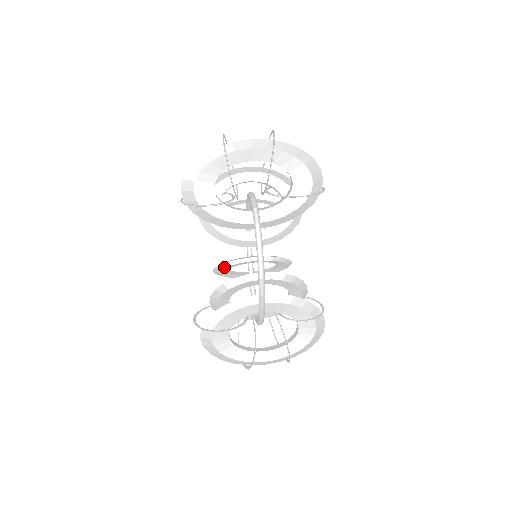
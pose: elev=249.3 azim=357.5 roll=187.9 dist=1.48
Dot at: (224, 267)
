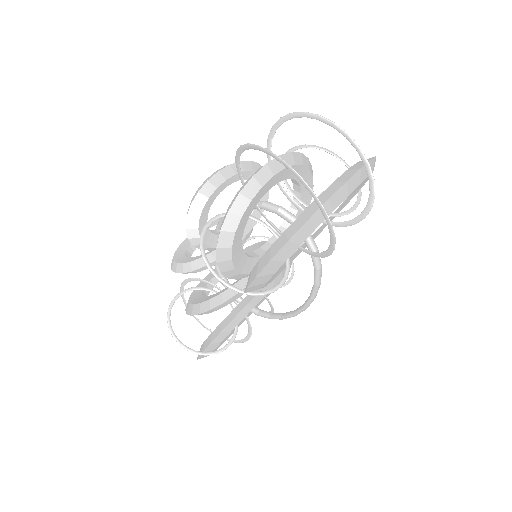
Dot at: occluded
